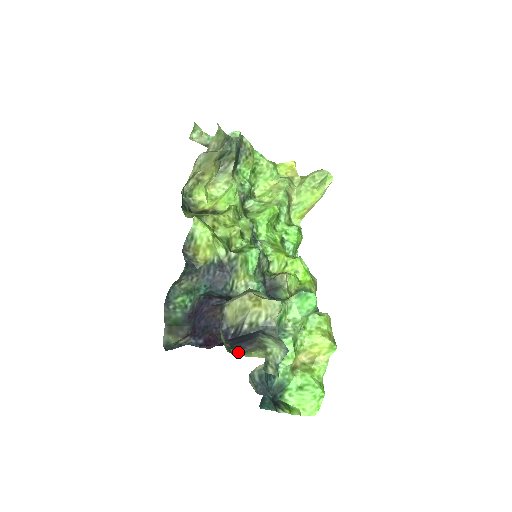
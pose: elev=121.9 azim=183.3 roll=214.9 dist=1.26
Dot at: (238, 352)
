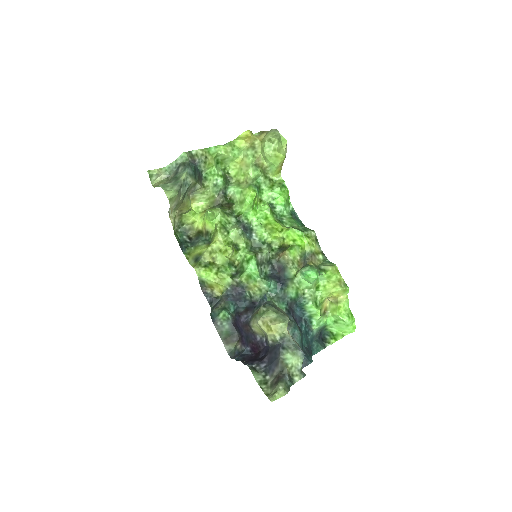
Dot at: (271, 377)
